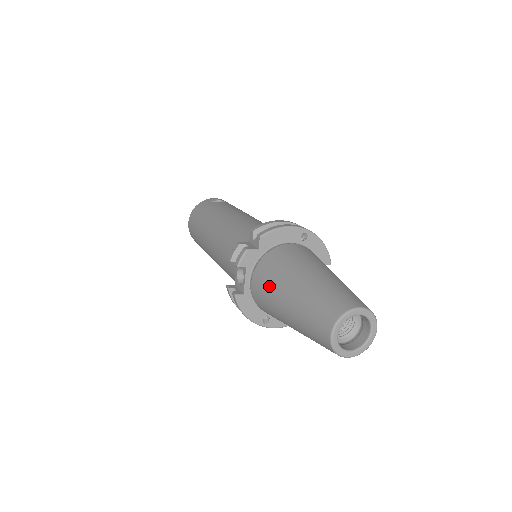
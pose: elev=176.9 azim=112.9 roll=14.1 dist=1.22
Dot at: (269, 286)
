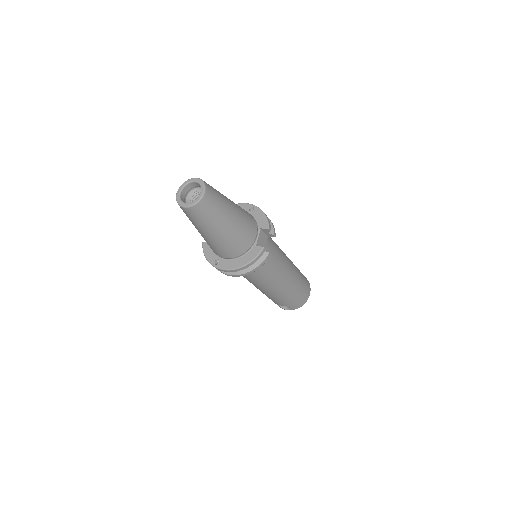
Dot at: occluded
